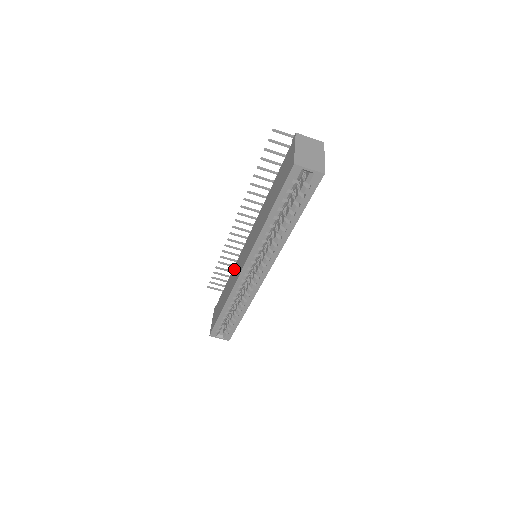
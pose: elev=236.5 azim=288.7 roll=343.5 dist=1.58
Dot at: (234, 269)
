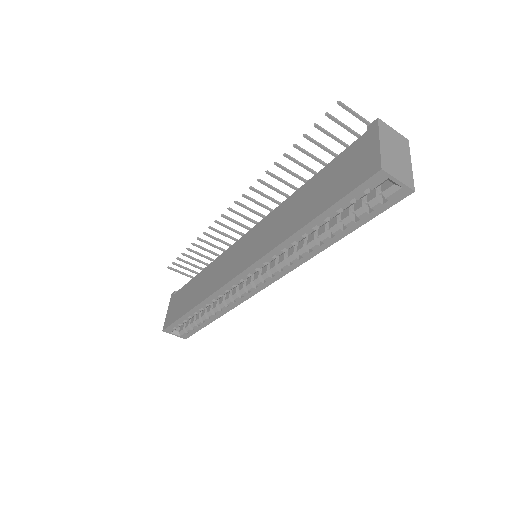
Dot at: (218, 262)
